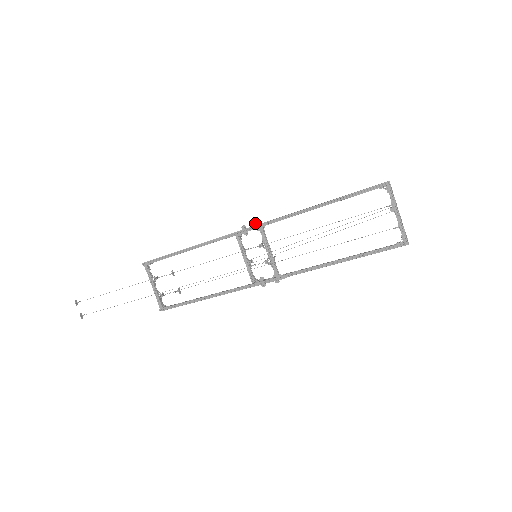
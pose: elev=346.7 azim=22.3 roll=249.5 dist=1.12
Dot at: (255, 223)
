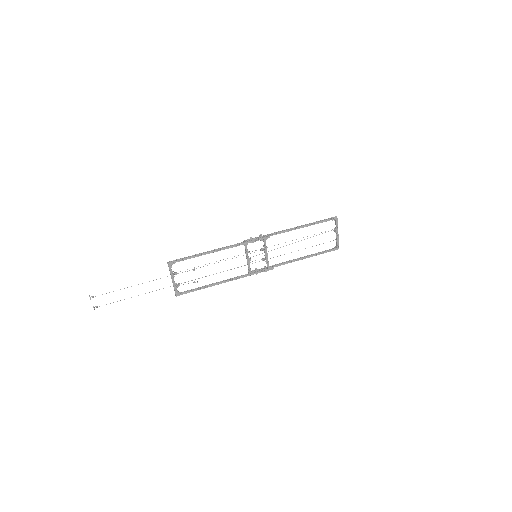
Dot at: (260, 236)
